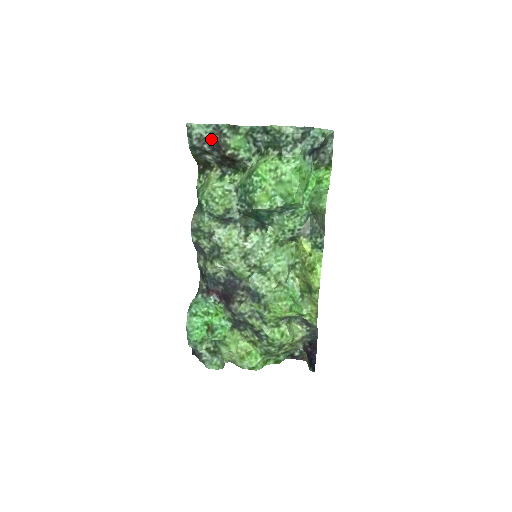
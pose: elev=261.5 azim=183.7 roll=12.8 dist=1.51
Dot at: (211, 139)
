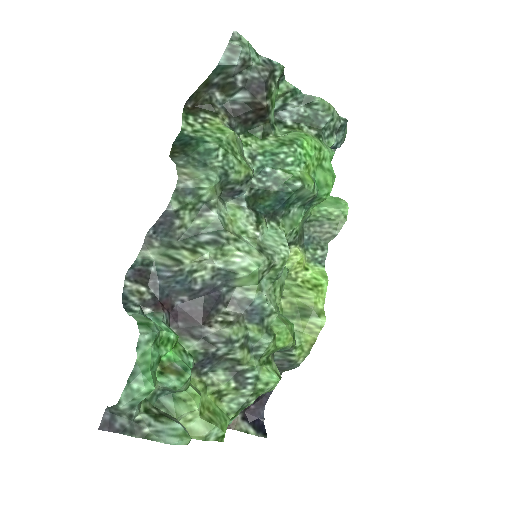
Dot at: (256, 72)
